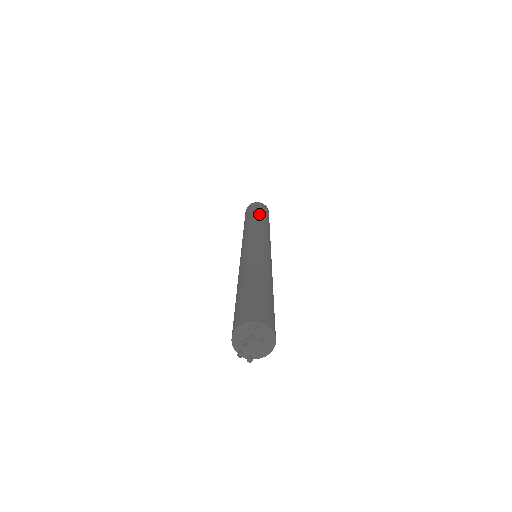
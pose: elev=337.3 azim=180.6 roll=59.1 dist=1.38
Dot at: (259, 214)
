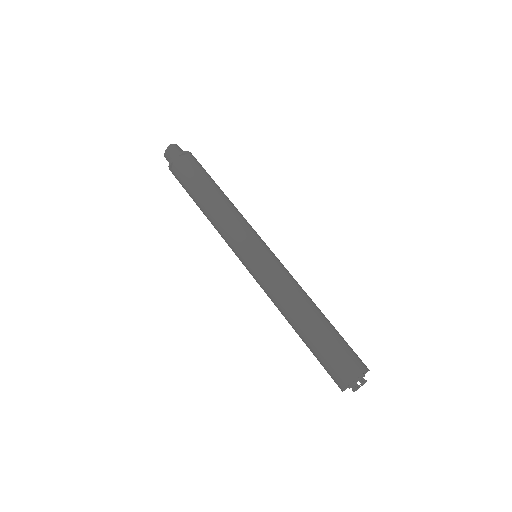
Dot at: (196, 194)
